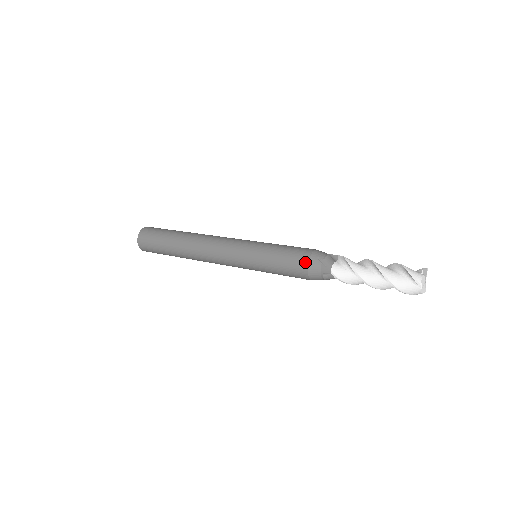
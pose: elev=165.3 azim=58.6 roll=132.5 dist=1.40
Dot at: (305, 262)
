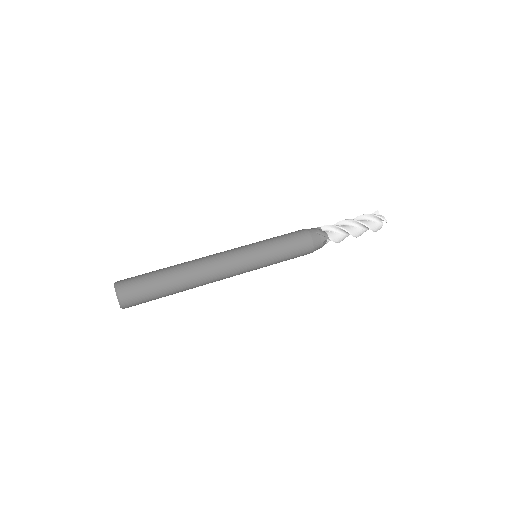
Dot at: (309, 239)
